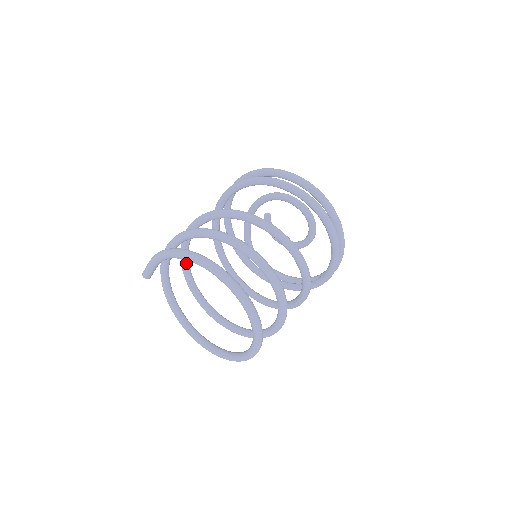
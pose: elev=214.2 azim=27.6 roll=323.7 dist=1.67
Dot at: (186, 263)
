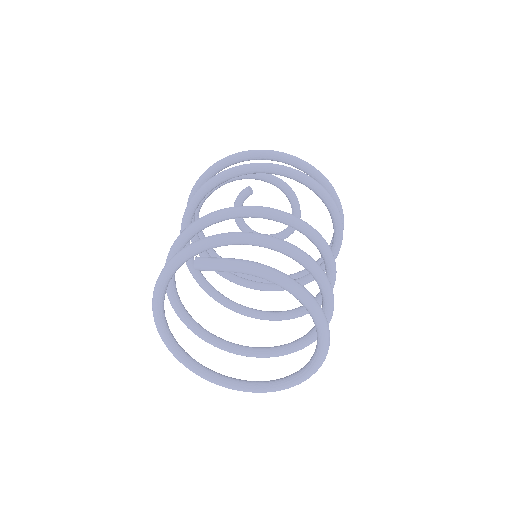
Dot at: (195, 234)
